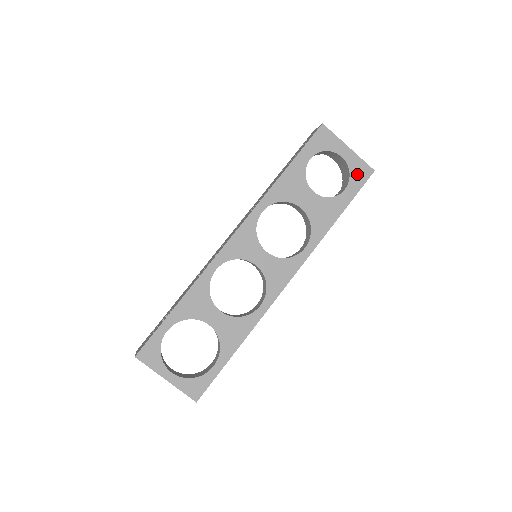
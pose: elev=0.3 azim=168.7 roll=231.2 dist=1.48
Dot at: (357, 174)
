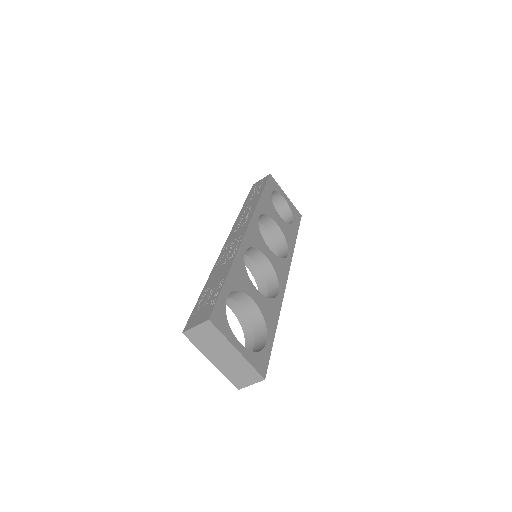
Dot at: (295, 214)
